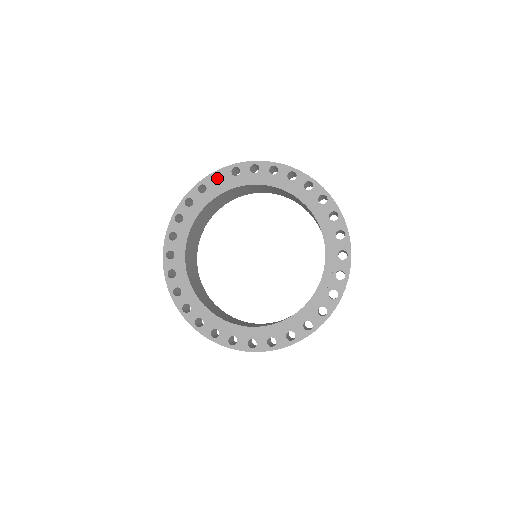
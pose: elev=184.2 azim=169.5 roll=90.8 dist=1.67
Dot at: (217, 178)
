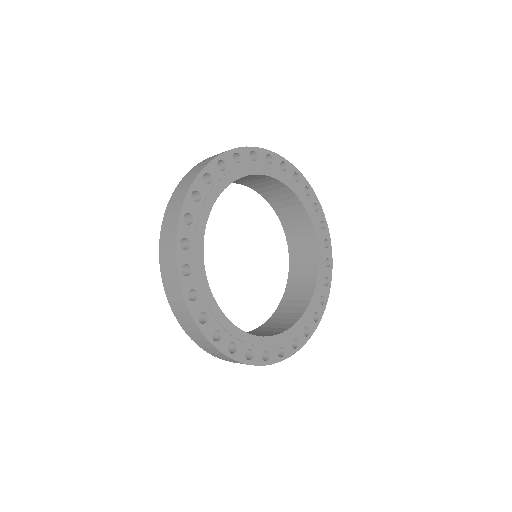
Dot at: occluded
